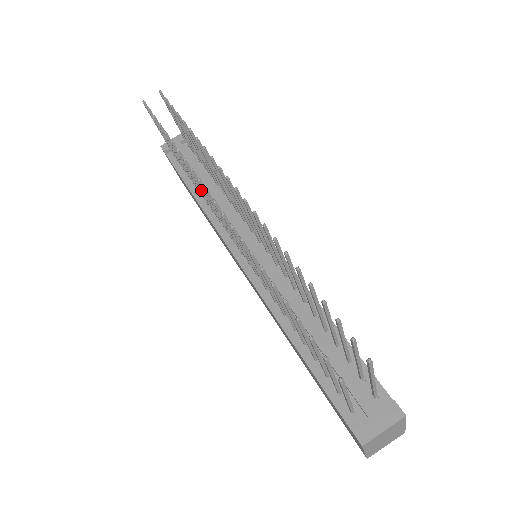
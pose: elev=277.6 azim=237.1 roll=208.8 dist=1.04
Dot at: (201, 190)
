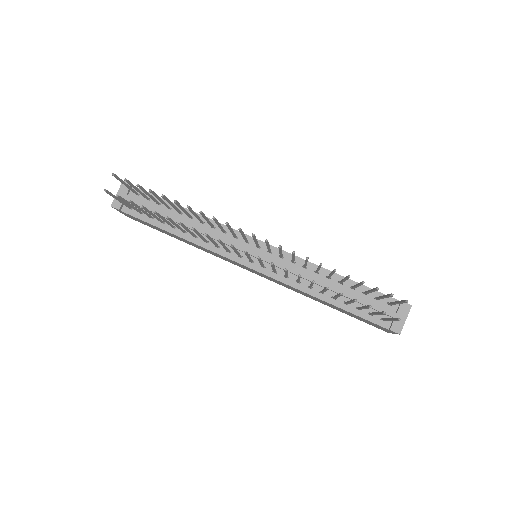
Dot at: (201, 237)
